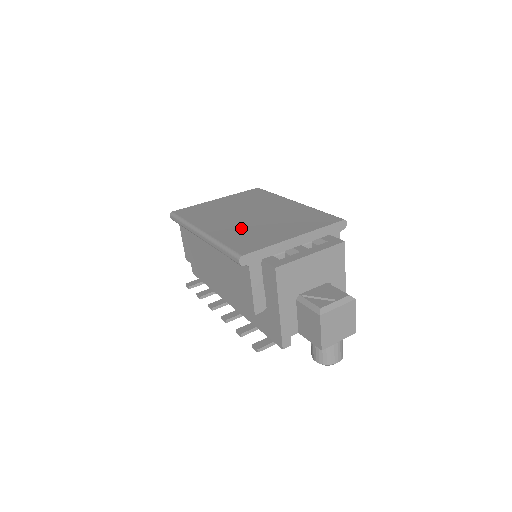
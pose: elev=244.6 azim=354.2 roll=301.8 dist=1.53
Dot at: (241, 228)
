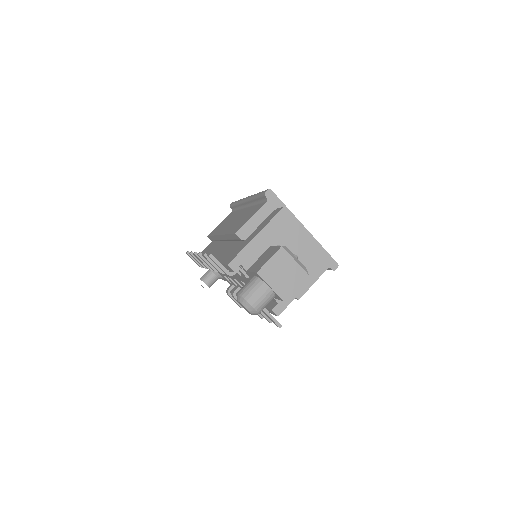
Dot at: occluded
